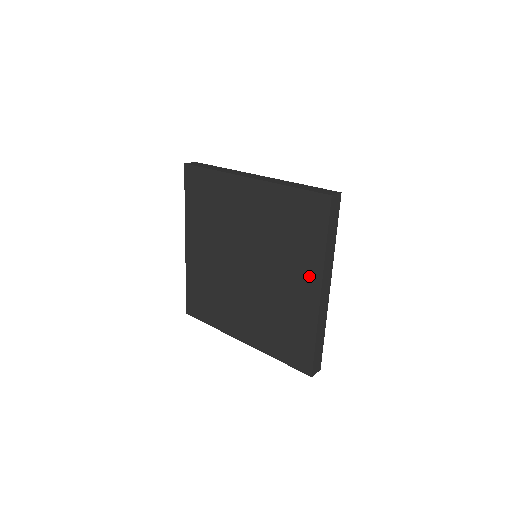
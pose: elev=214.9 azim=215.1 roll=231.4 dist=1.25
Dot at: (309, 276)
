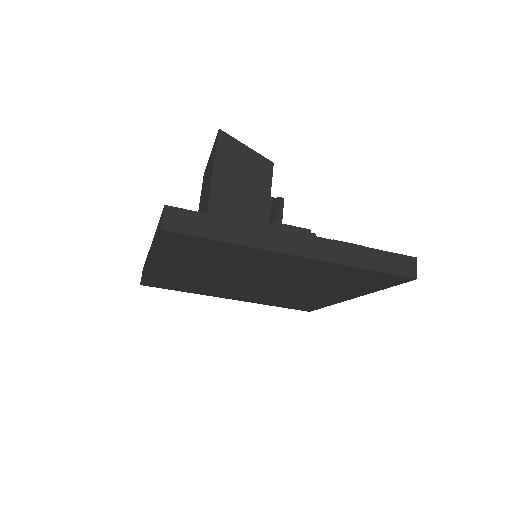
Dot at: (345, 294)
